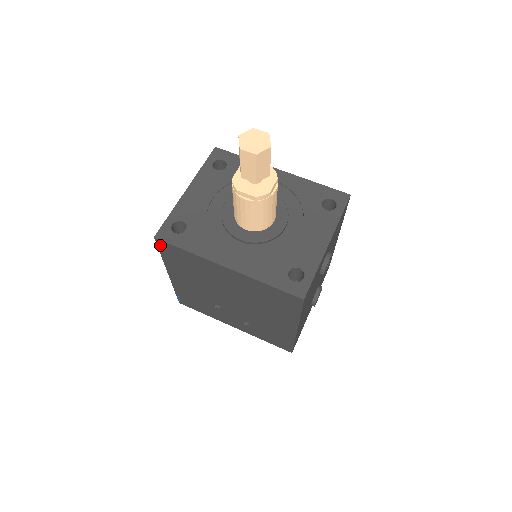
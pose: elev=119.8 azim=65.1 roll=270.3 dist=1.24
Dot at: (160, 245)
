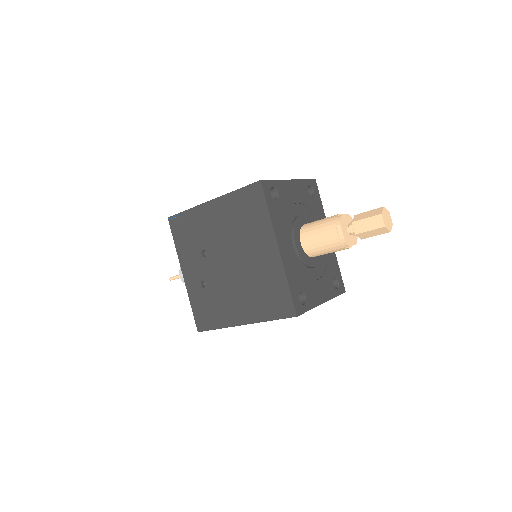
Dot at: (254, 187)
